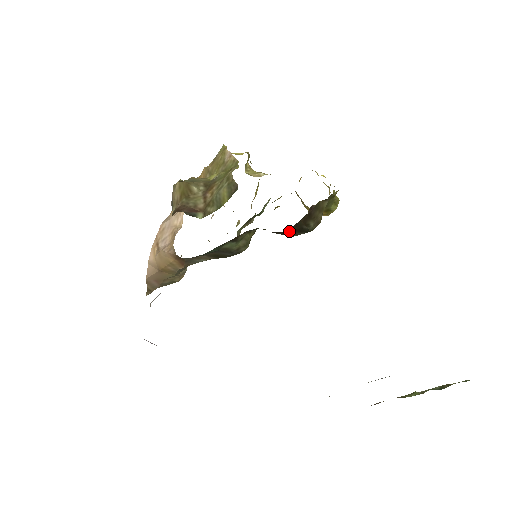
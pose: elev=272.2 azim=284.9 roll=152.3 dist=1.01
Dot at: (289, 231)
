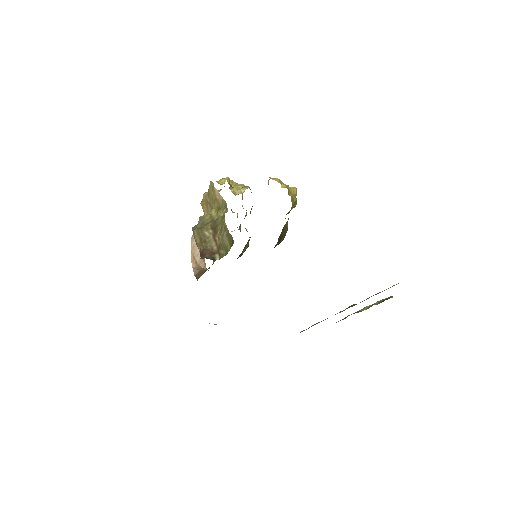
Dot at: occluded
